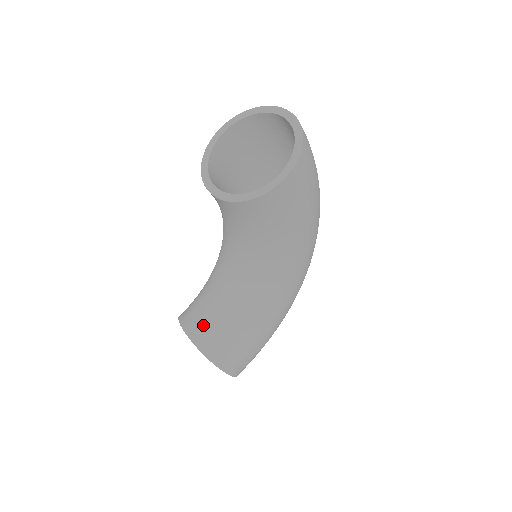
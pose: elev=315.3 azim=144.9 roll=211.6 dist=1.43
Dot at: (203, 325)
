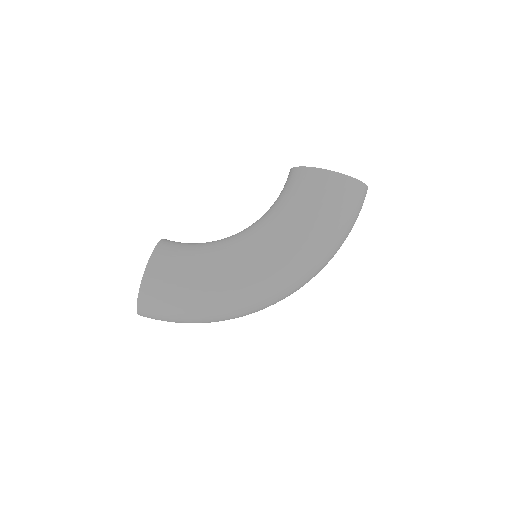
Dot at: (180, 242)
